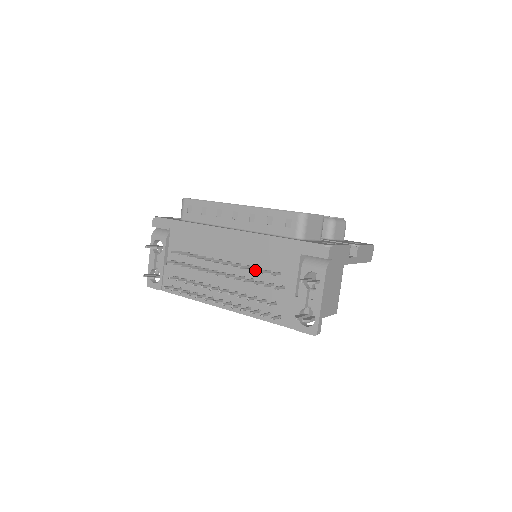
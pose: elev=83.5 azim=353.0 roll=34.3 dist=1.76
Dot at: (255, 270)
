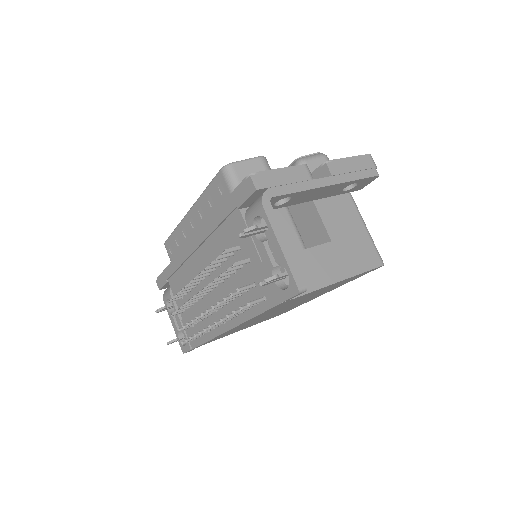
Dot at: (217, 262)
